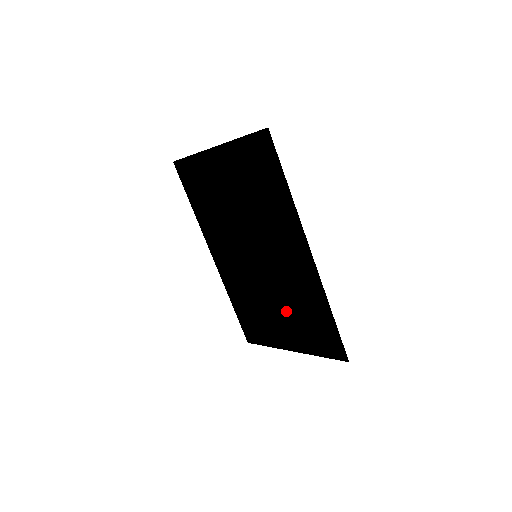
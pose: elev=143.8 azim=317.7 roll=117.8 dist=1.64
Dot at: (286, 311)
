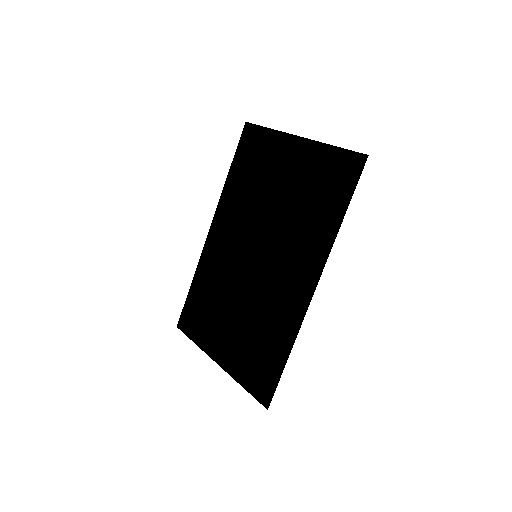
Dot at: (243, 324)
